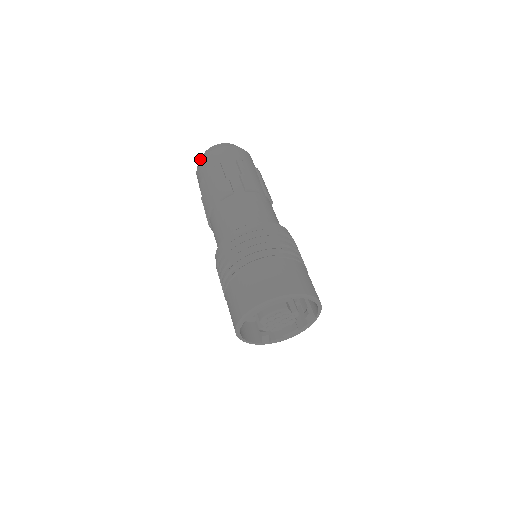
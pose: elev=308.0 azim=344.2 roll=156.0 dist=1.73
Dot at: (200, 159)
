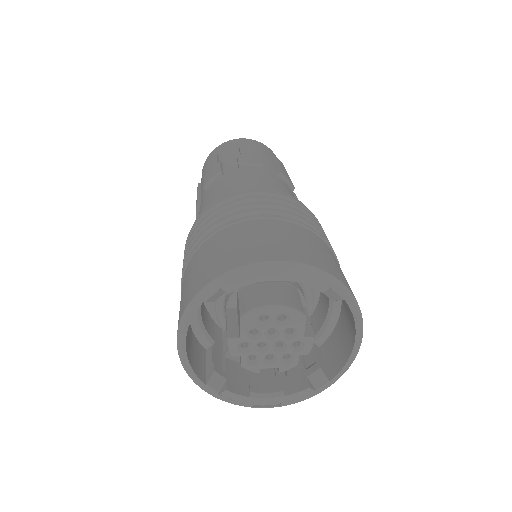
Dot at: occluded
